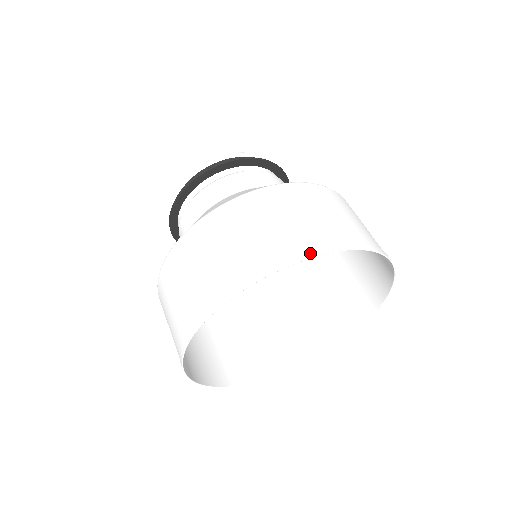
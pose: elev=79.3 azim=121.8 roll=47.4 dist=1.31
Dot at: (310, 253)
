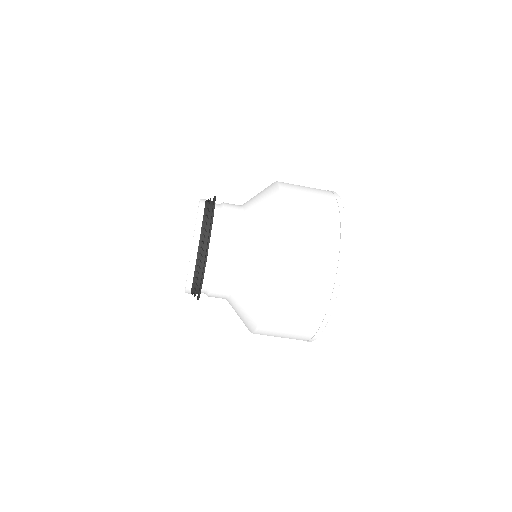
Dot at: (342, 246)
